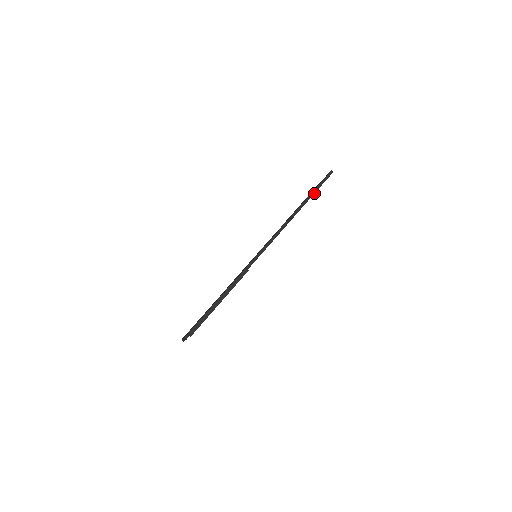
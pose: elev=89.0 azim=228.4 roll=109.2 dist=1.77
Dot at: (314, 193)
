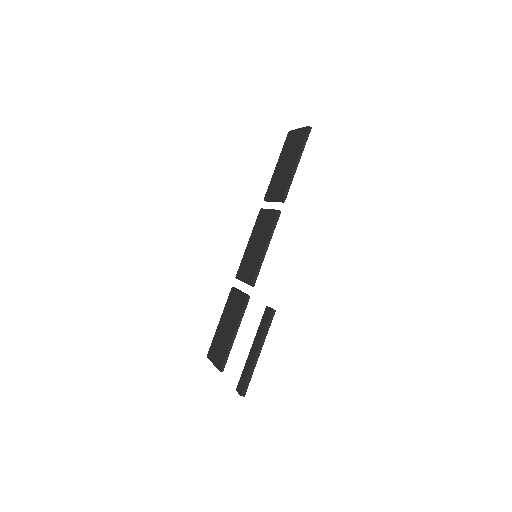
Dot at: occluded
